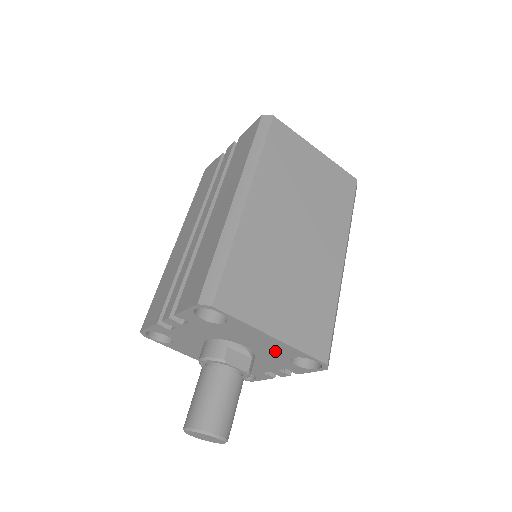
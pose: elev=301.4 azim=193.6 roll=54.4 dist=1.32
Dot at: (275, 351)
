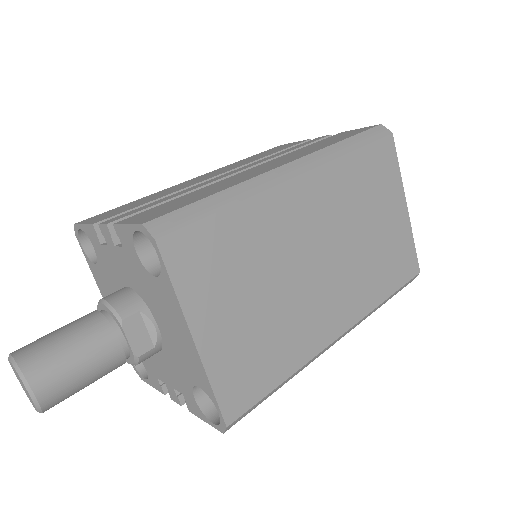
Dot at: (184, 360)
